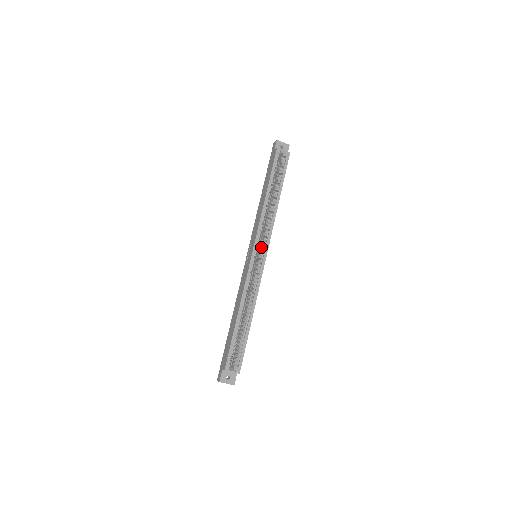
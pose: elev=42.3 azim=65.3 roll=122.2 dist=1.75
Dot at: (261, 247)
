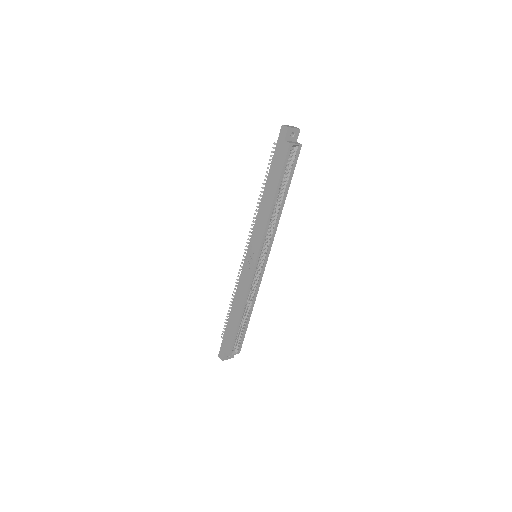
Dot at: (263, 250)
